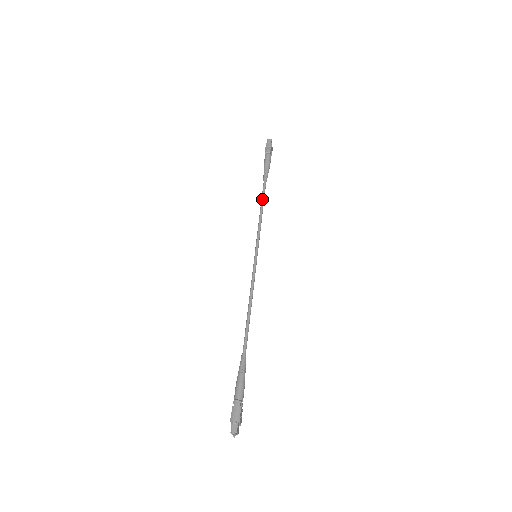
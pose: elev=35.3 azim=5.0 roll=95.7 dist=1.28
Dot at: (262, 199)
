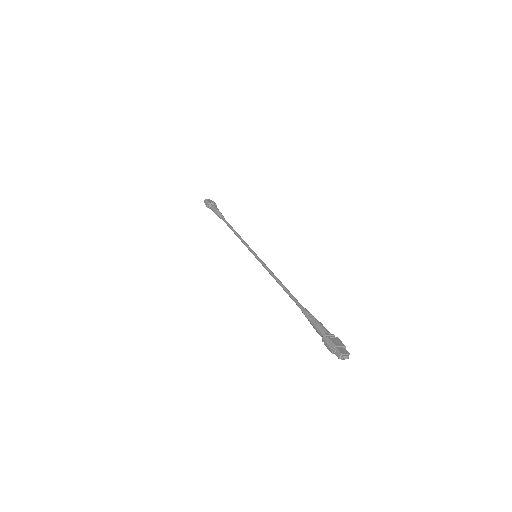
Dot at: (230, 228)
